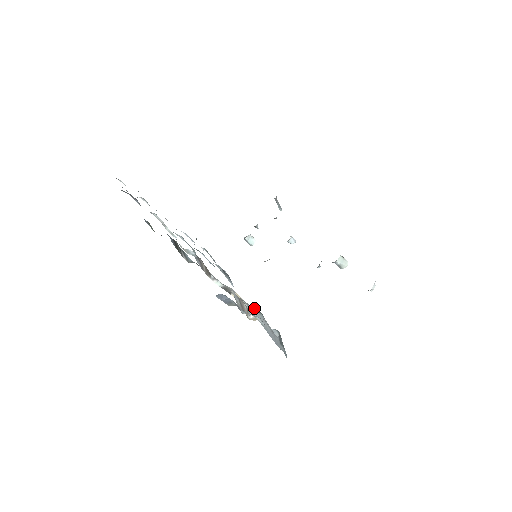
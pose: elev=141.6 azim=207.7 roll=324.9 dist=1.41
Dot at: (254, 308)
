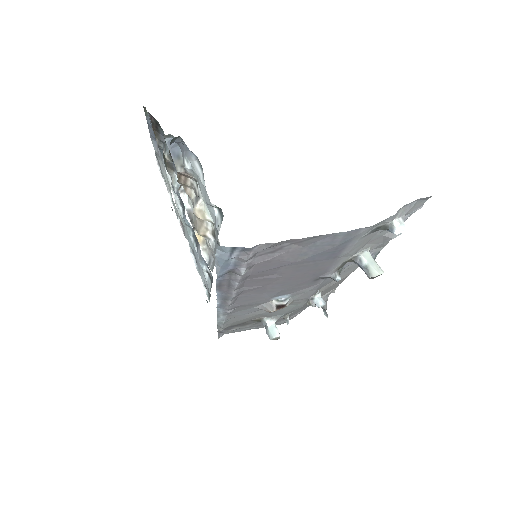
Dot at: (214, 247)
